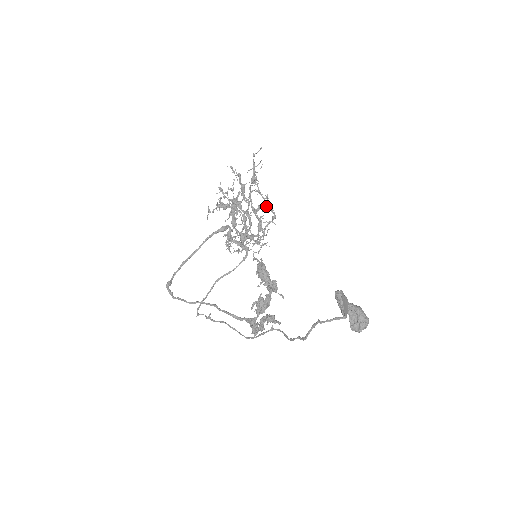
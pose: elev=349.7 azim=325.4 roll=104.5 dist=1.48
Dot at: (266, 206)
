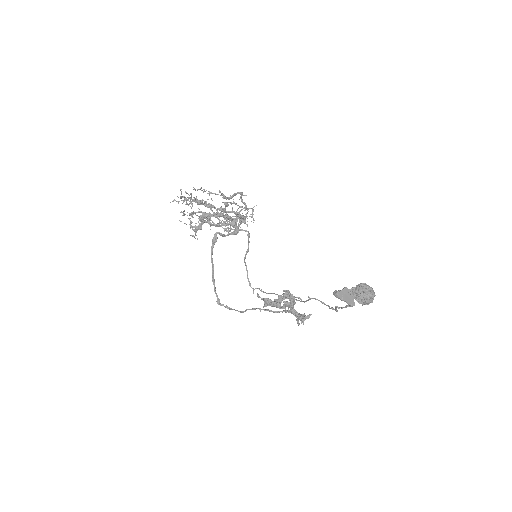
Dot at: occluded
